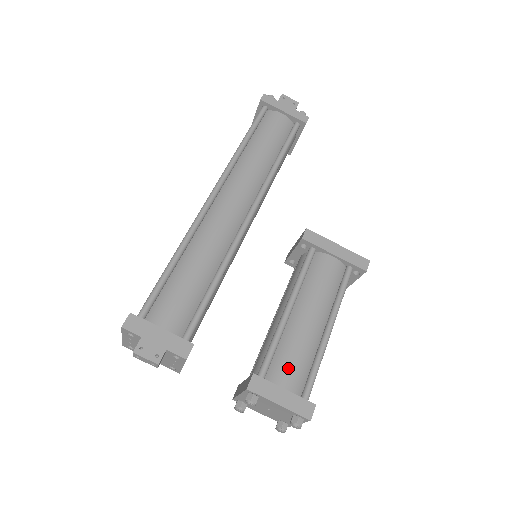
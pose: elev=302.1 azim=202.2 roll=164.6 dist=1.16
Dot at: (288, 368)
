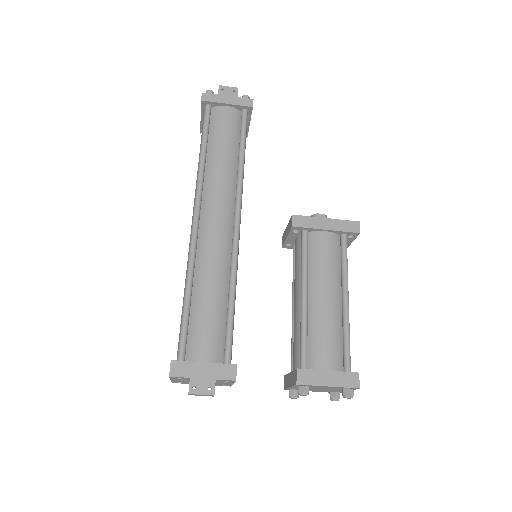
Dot at: (324, 351)
